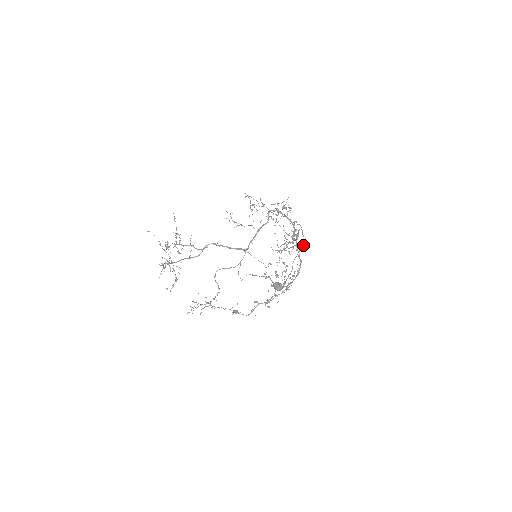
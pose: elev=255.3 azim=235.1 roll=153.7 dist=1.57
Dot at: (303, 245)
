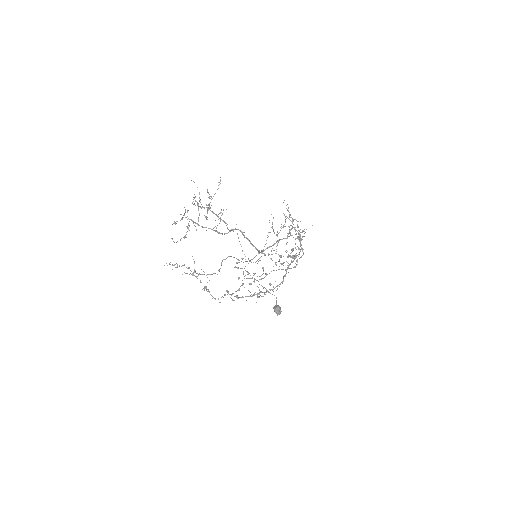
Dot at: occluded
